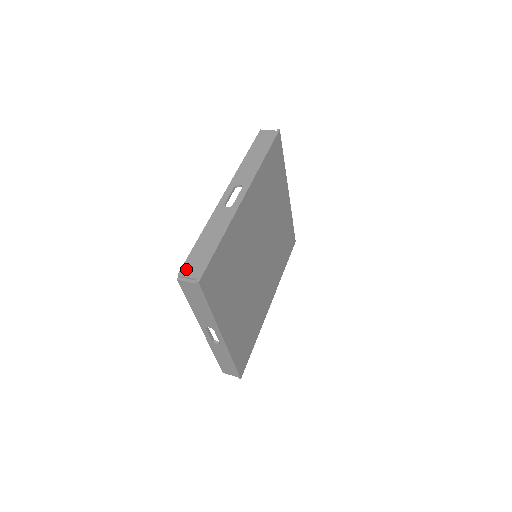
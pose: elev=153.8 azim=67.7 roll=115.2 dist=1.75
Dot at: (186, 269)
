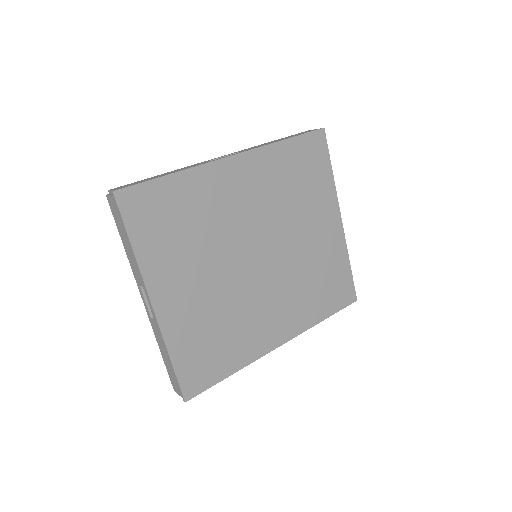
Dot at: (119, 187)
